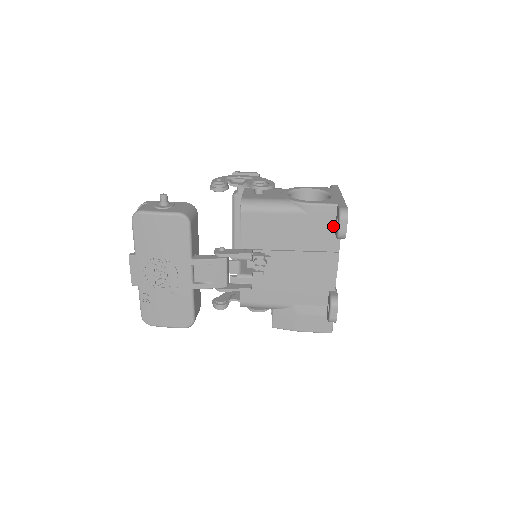
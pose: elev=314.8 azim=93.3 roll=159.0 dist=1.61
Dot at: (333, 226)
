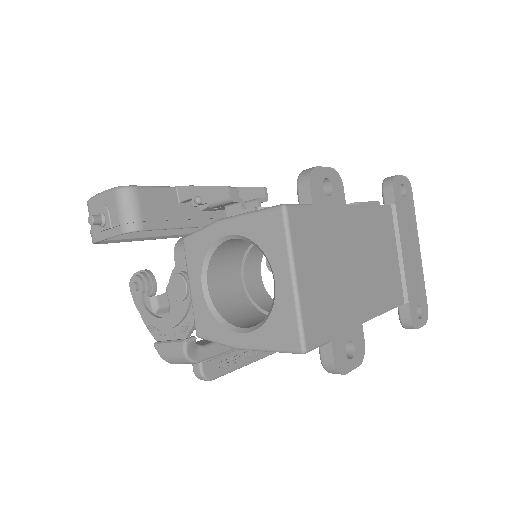
Dot at: occluded
